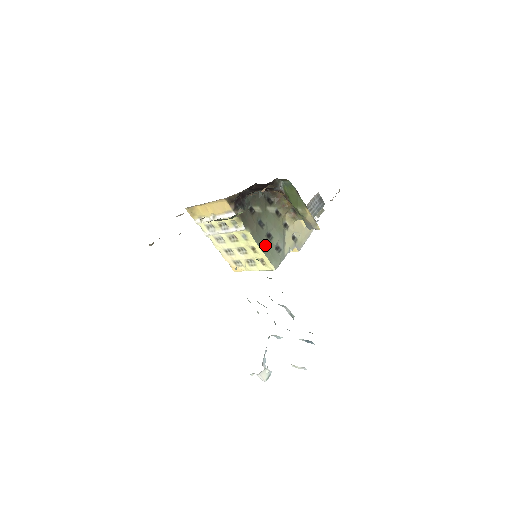
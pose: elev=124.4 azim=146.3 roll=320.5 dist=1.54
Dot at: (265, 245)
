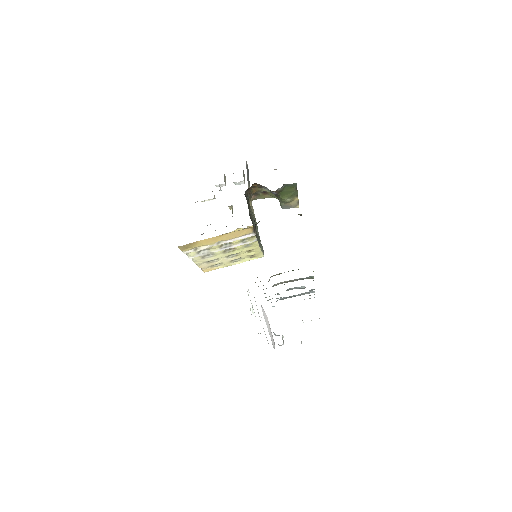
Dot at: occluded
